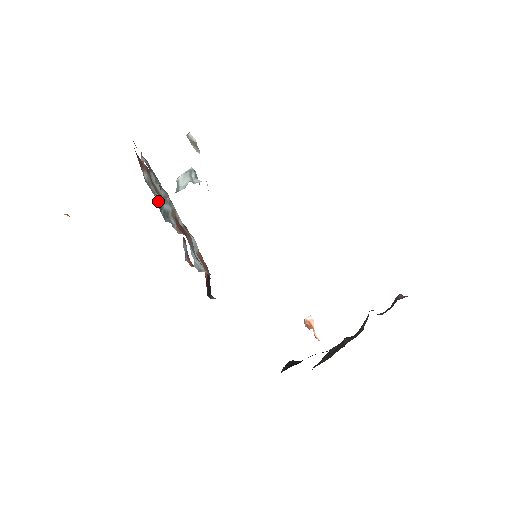
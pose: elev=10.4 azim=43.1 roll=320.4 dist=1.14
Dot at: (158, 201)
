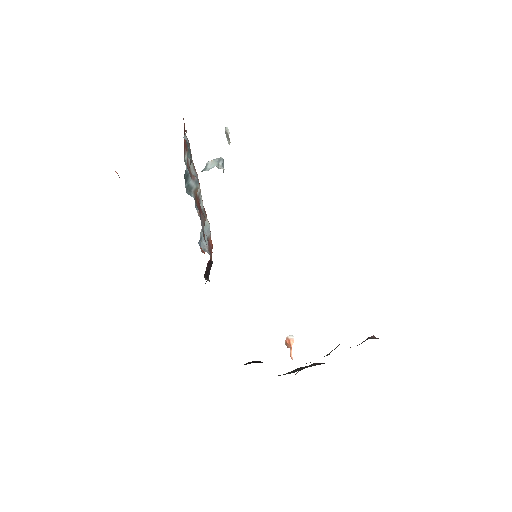
Dot at: (186, 174)
